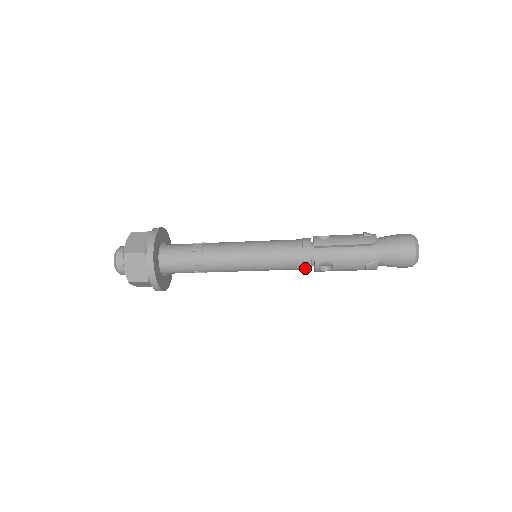
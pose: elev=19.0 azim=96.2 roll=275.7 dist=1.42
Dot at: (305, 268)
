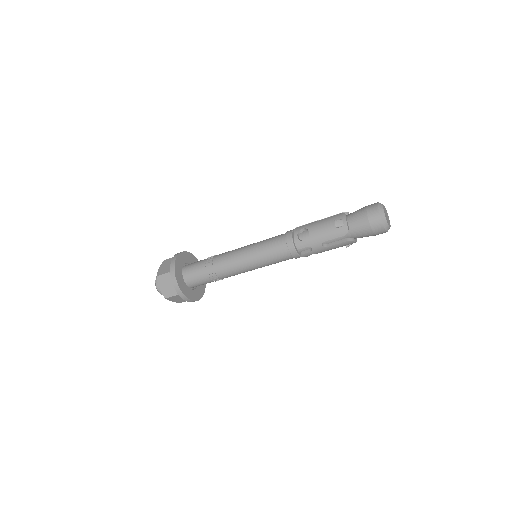
Dot at: (288, 243)
